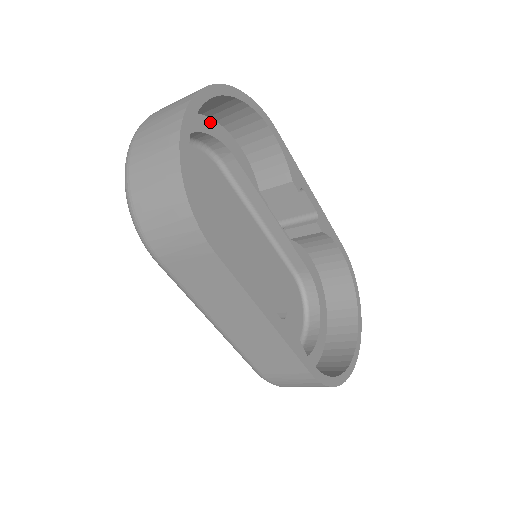
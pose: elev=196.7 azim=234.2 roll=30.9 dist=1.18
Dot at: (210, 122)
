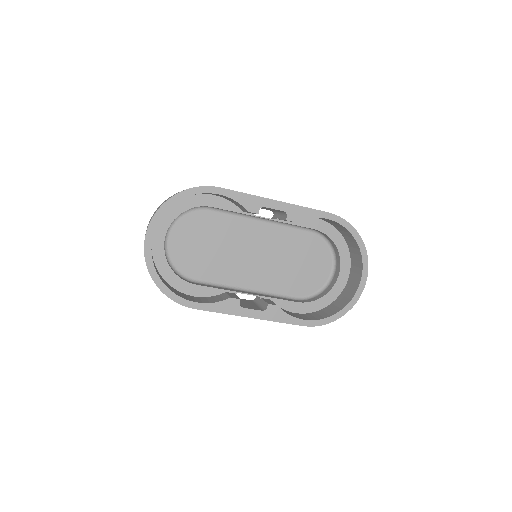
Dot at: (182, 202)
